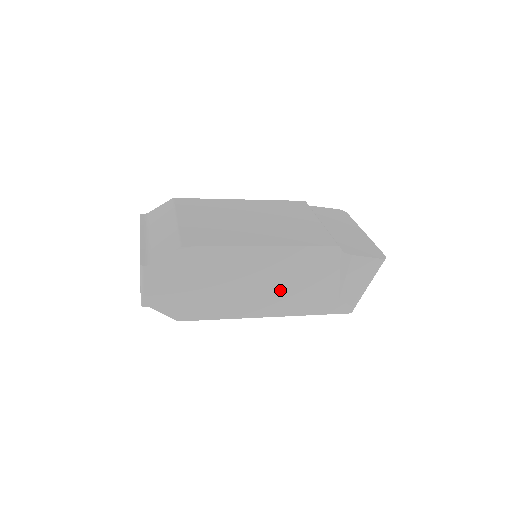
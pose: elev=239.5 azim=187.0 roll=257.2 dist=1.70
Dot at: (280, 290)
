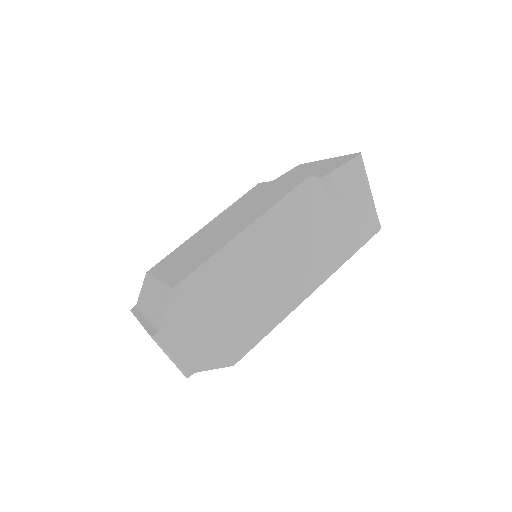
Dot at: (298, 259)
